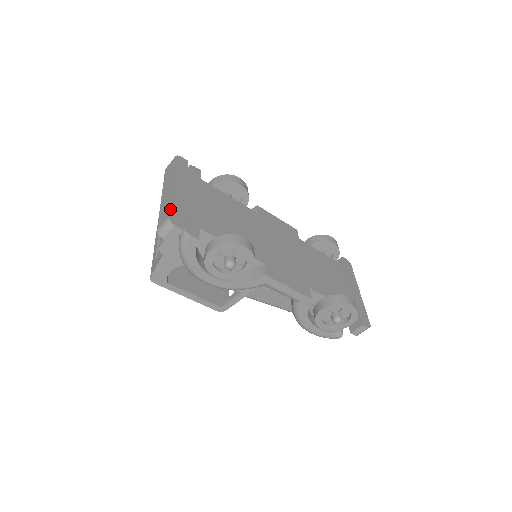
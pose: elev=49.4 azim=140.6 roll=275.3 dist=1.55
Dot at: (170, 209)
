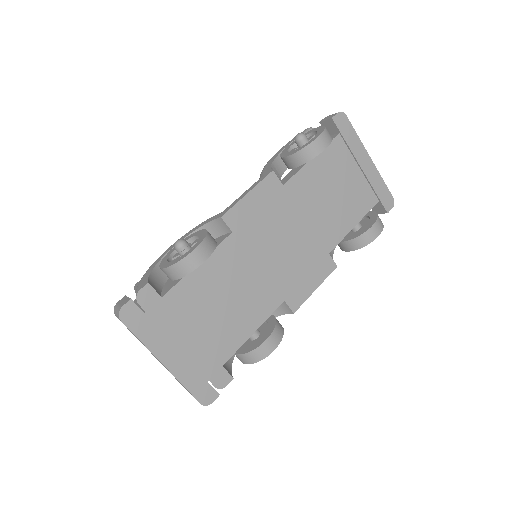
Dot at: (193, 395)
